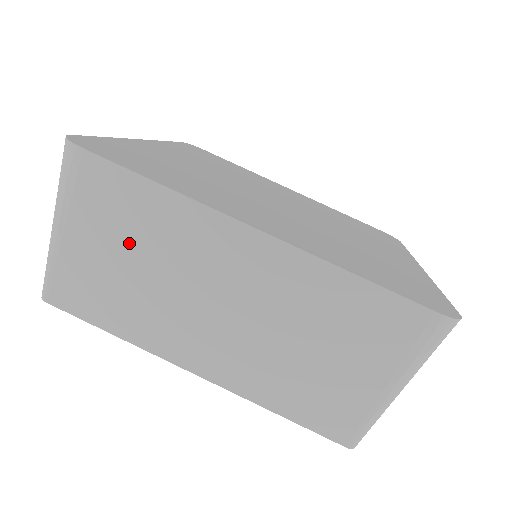
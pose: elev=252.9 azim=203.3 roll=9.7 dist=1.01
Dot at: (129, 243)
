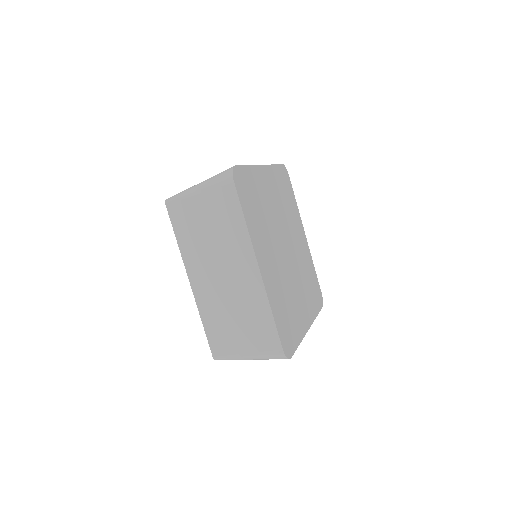
Dot at: occluded
